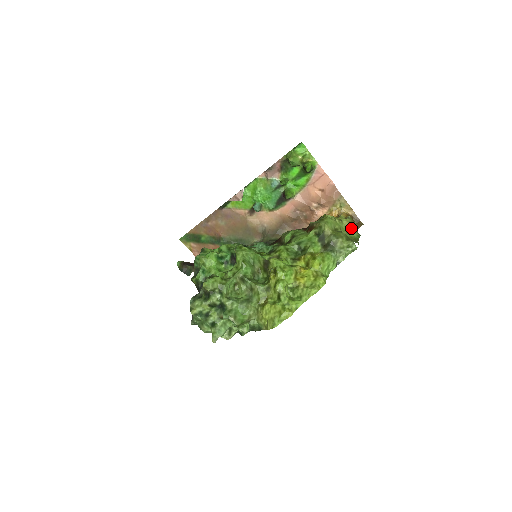
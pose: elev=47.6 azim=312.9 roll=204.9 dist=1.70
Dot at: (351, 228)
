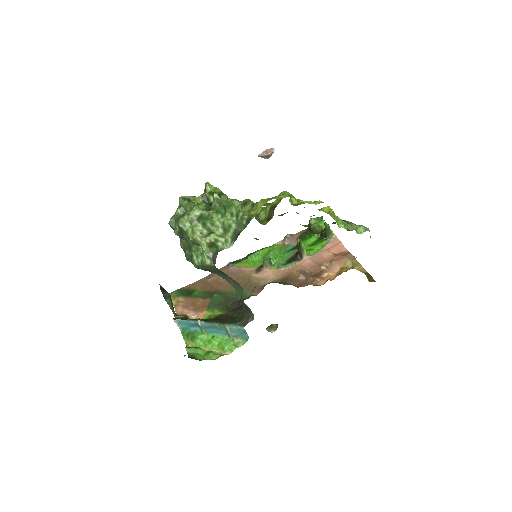
Dot at: occluded
